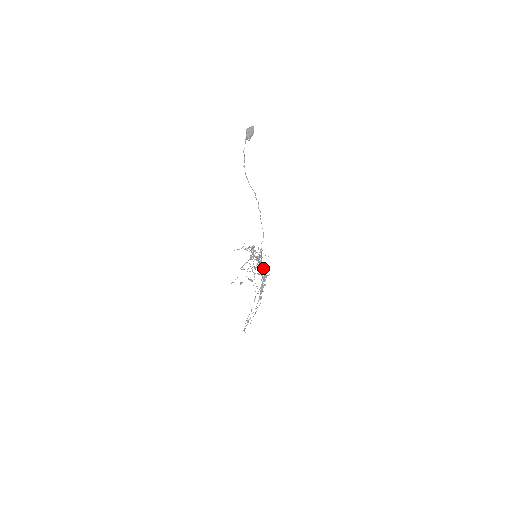
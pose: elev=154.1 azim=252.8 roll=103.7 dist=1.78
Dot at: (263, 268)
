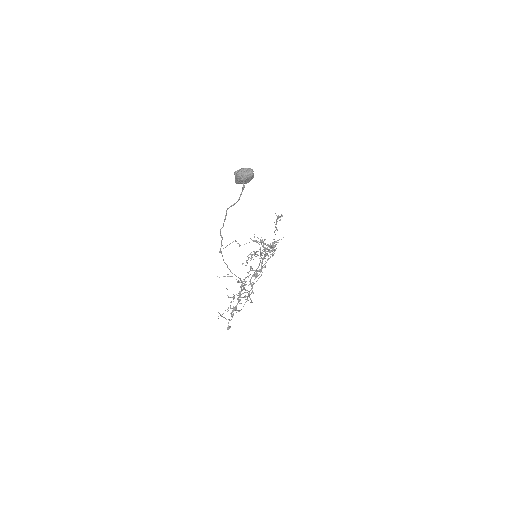
Dot at: (268, 256)
